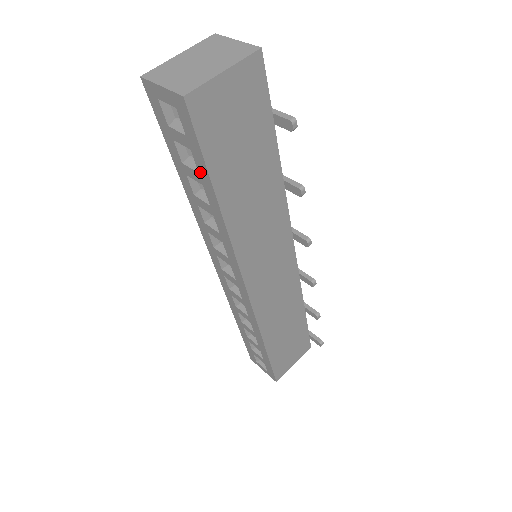
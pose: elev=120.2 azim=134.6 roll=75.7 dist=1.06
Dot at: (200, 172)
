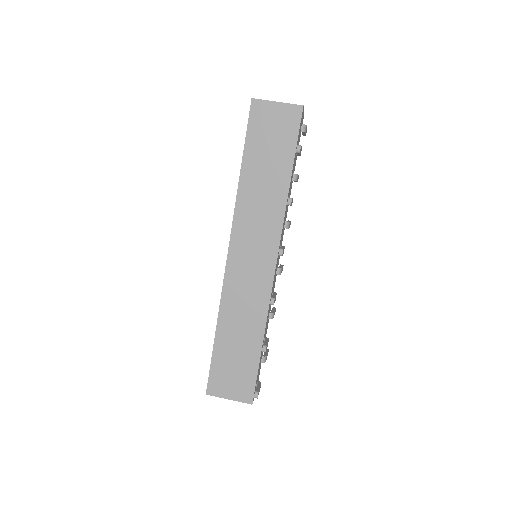
Dot at: occluded
